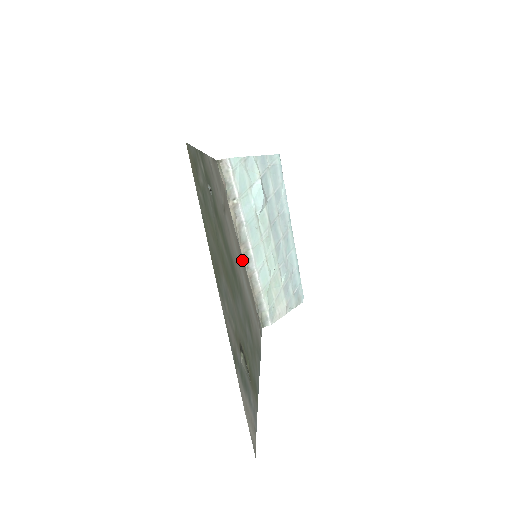
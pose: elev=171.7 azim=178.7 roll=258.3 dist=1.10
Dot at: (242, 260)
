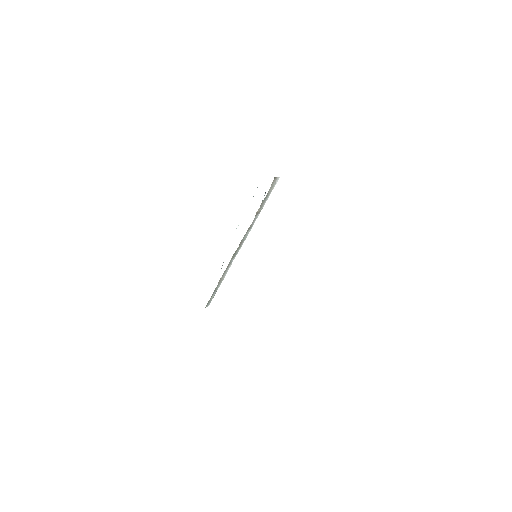
Dot at: occluded
